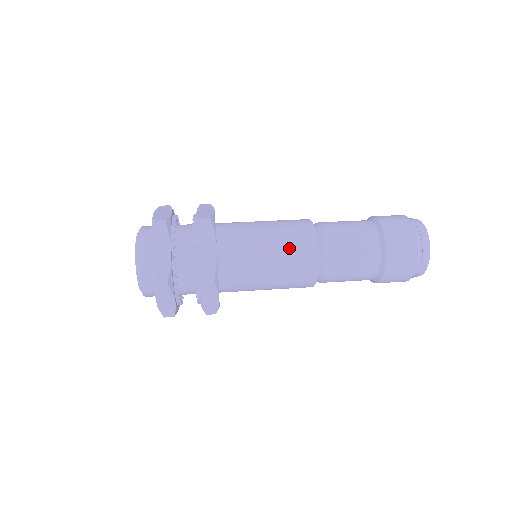
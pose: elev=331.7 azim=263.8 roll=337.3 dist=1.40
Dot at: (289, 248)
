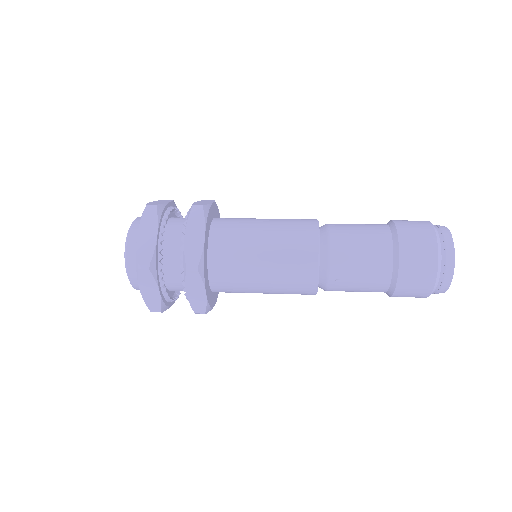
Dot at: (286, 243)
